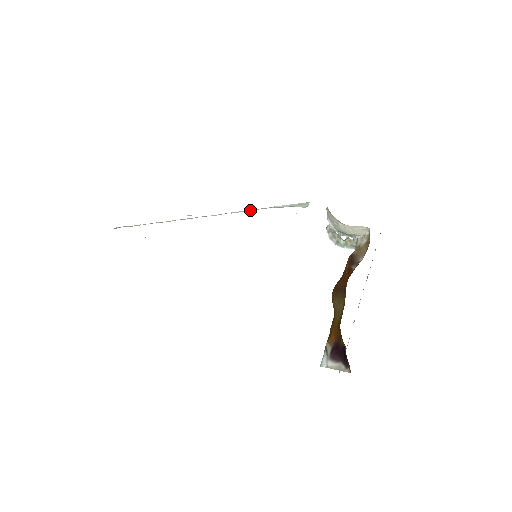
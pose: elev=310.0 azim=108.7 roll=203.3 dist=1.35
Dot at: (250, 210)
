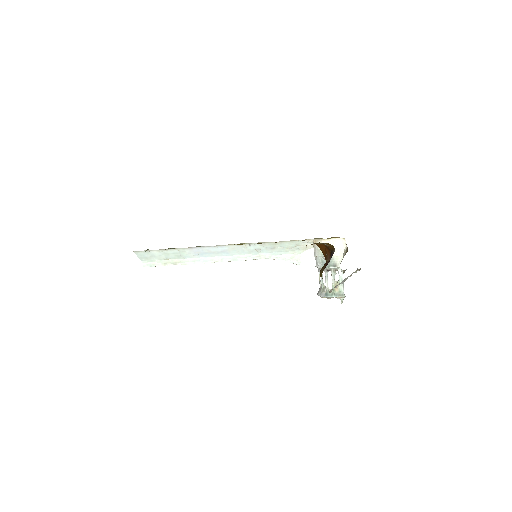
Dot at: (254, 259)
